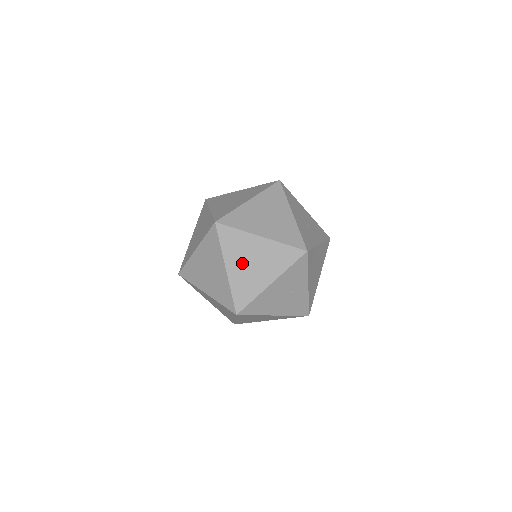
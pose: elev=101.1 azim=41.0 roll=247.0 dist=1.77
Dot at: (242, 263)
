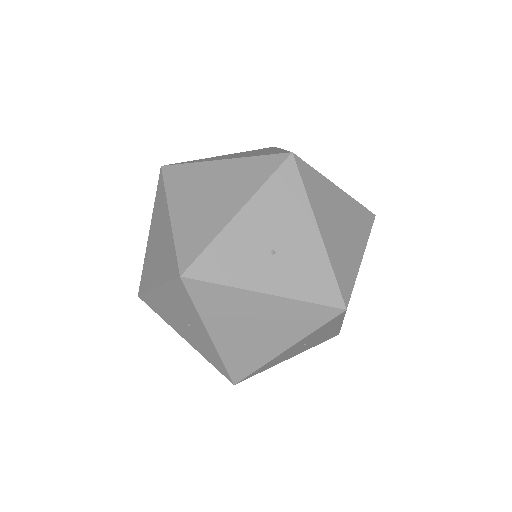
Dot at: (155, 237)
